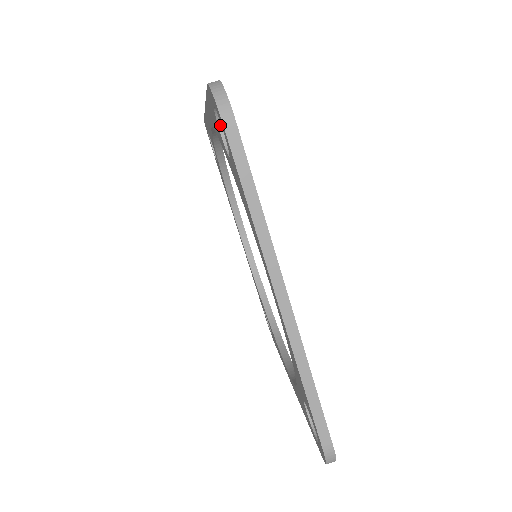
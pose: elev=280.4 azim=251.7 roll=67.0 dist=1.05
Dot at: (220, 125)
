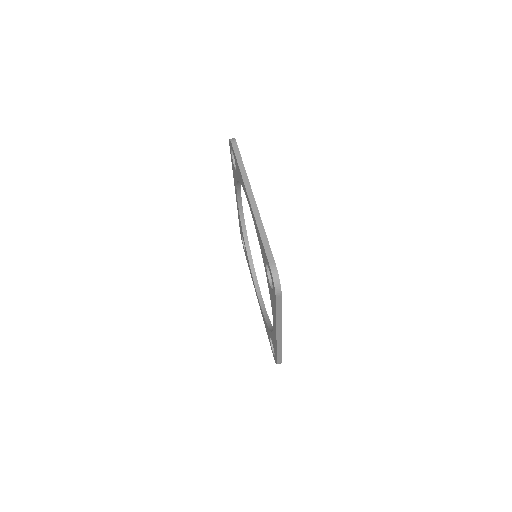
Dot at: occluded
